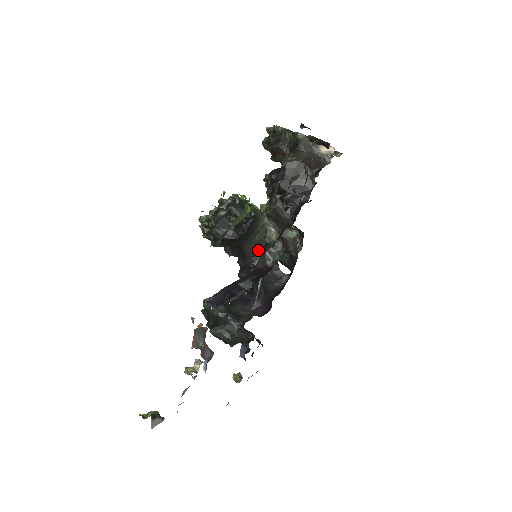
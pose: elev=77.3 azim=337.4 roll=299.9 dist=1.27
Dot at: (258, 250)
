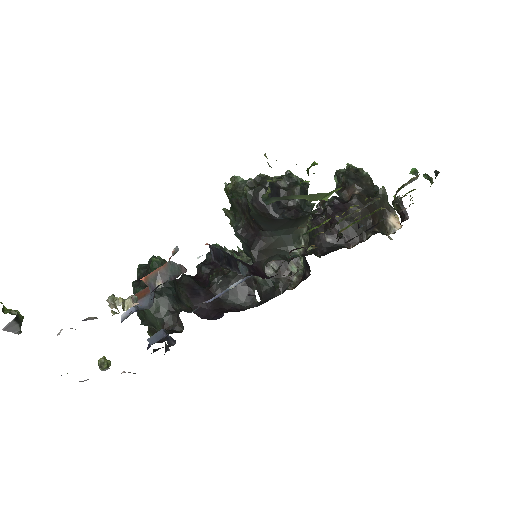
Dot at: (272, 250)
